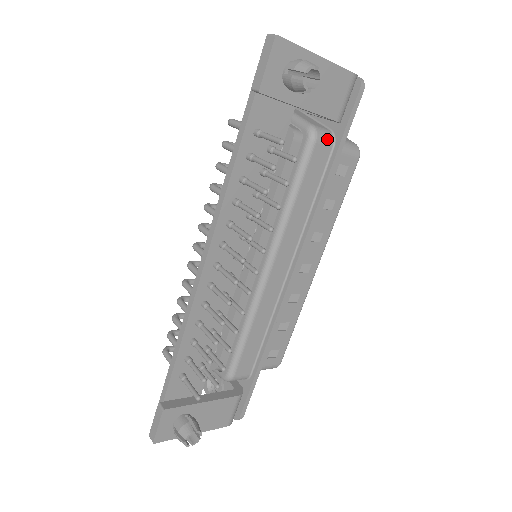
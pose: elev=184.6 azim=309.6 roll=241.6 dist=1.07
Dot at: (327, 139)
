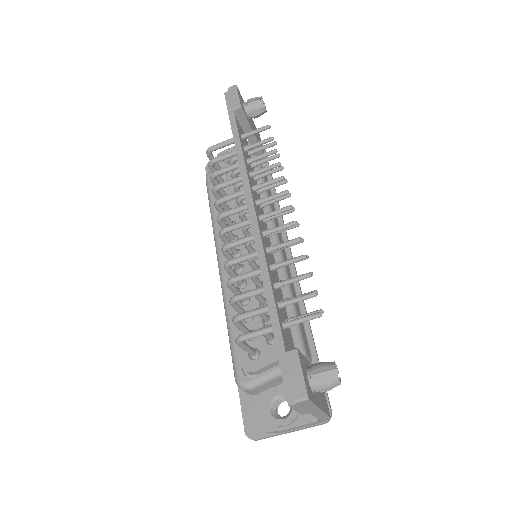
Dot at: occluded
